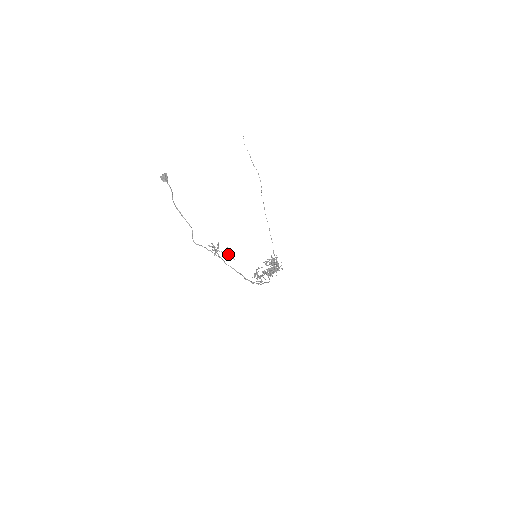
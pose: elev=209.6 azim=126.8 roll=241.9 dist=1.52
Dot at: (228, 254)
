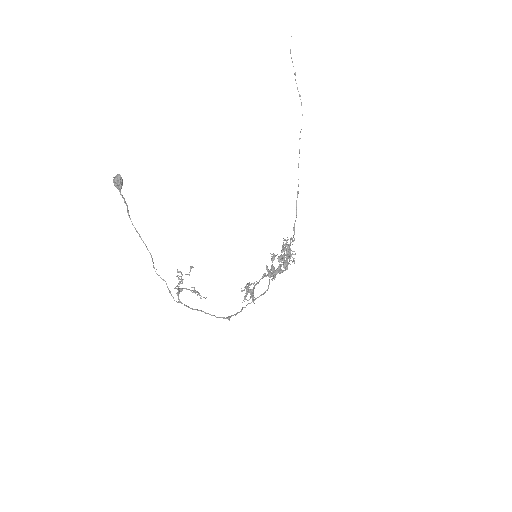
Dot at: (196, 291)
